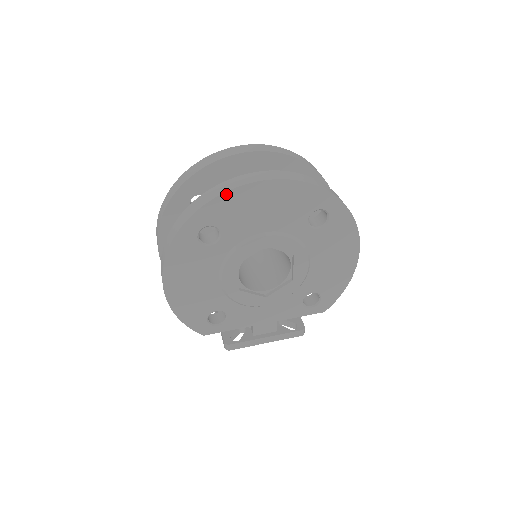
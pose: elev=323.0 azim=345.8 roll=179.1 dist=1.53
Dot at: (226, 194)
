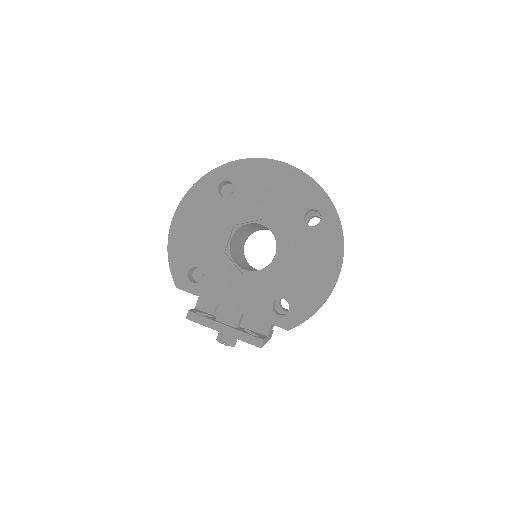
Dot at: (251, 160)
